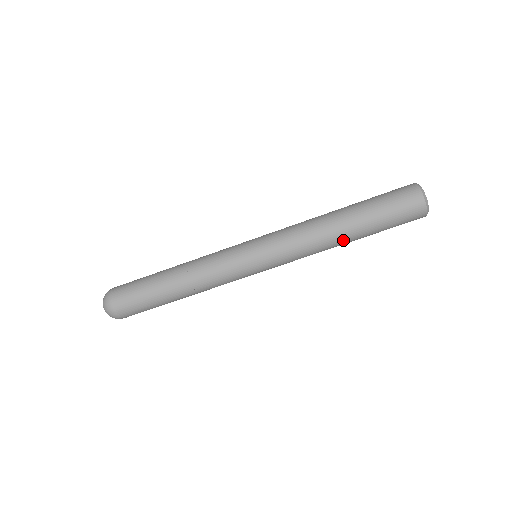
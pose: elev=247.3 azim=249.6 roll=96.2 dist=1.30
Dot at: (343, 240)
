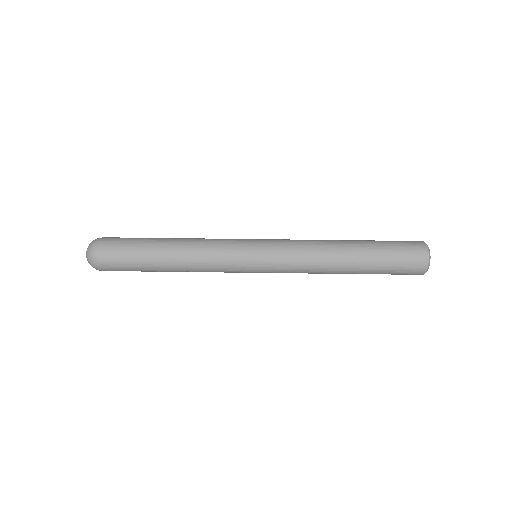
Dot at: (344, 268)
